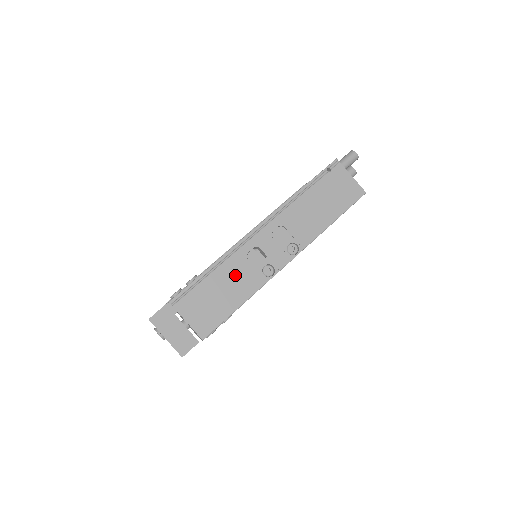
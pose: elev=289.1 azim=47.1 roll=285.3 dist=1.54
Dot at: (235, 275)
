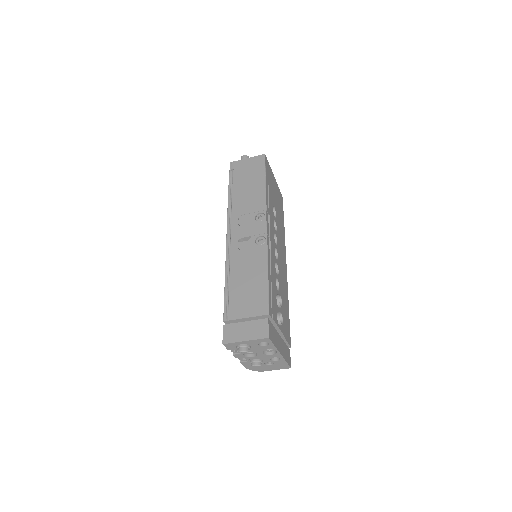
Dot at: (244, 265)
